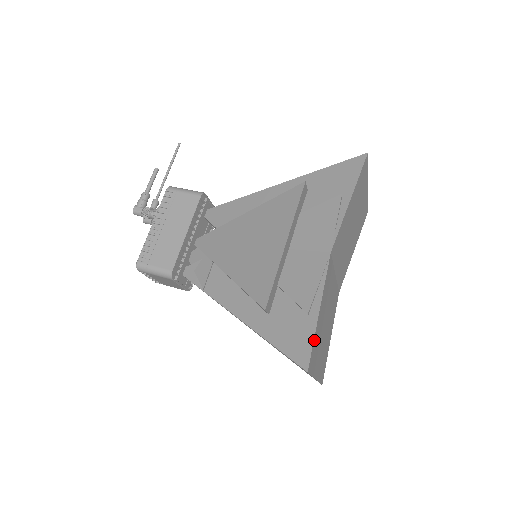
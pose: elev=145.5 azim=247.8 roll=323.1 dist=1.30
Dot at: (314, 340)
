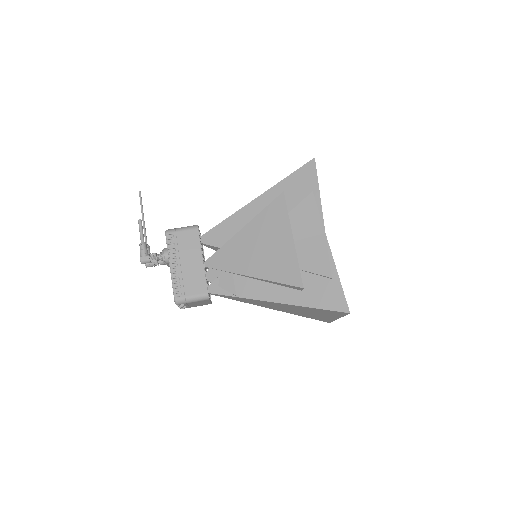
Dot at: (343, 292)
